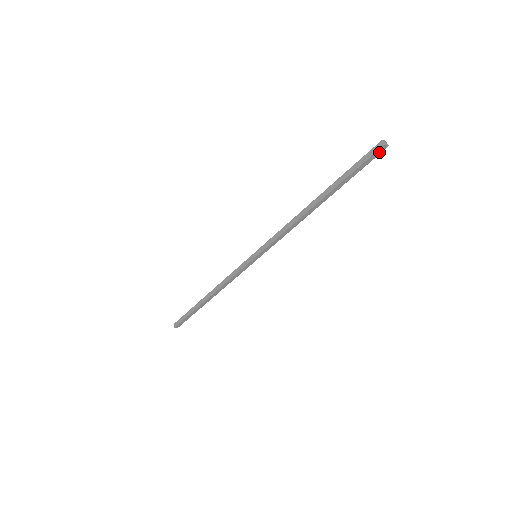
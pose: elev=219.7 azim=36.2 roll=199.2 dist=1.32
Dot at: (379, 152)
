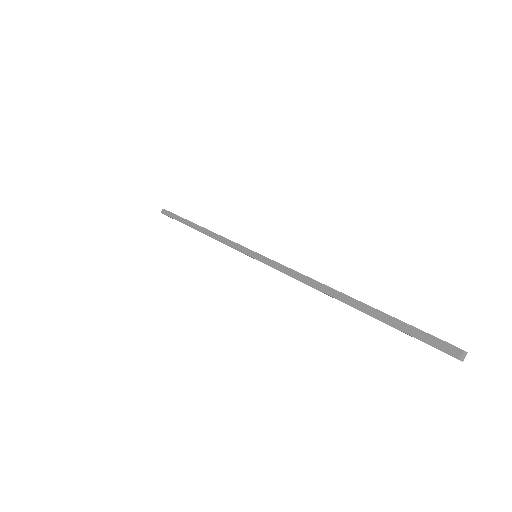
Dot at: (450, 349)
